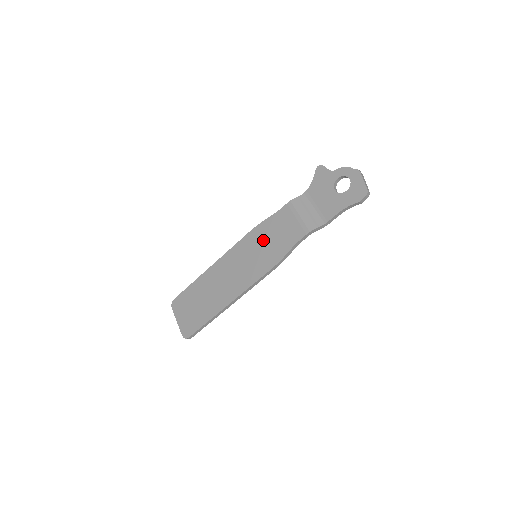
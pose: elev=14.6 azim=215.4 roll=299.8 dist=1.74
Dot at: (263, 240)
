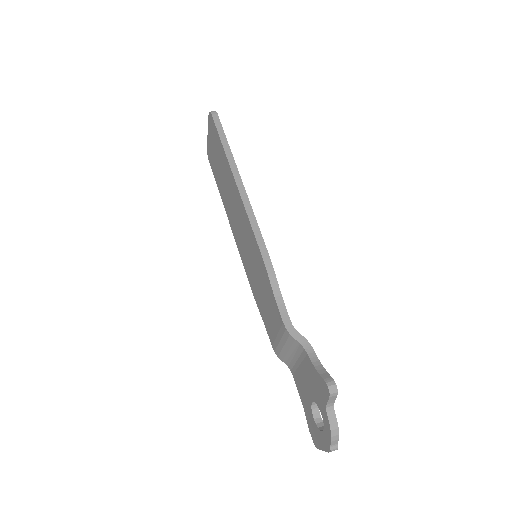
Dot at: (259, 274)
